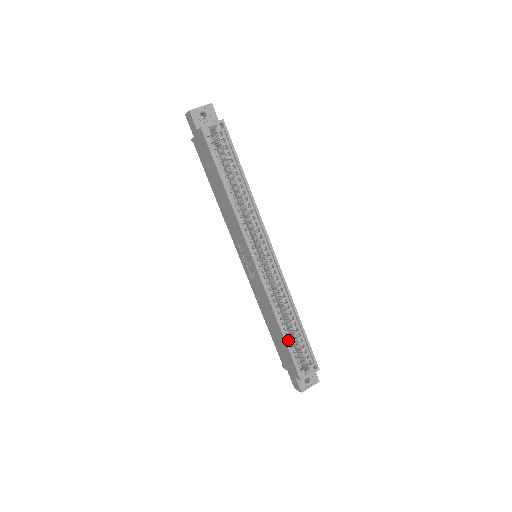
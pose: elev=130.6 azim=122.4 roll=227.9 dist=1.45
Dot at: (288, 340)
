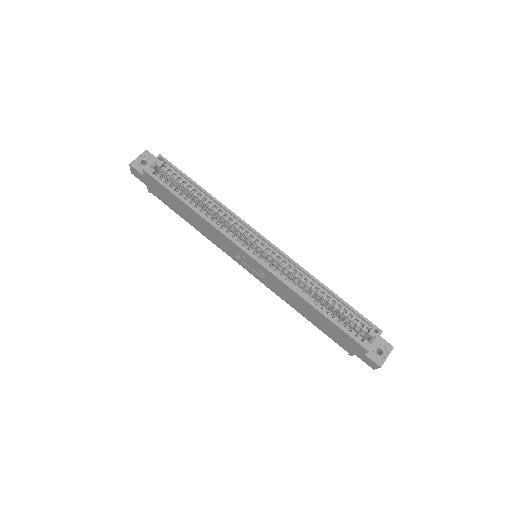
Dot at: (330, 316)
